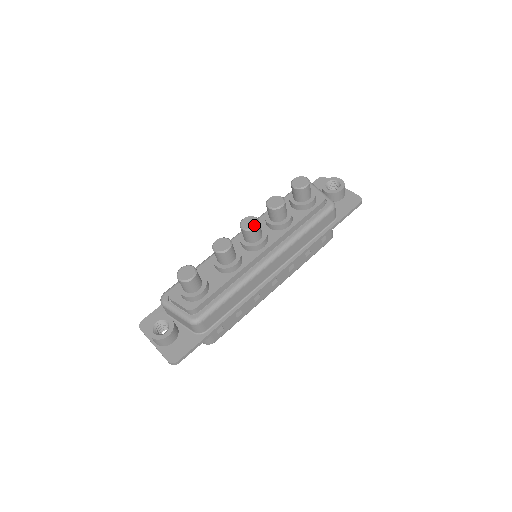
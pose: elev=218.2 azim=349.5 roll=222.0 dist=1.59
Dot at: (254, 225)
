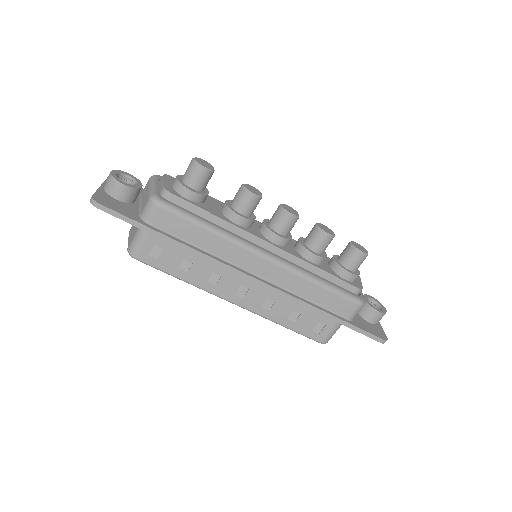
Dot at: (292, 213)
